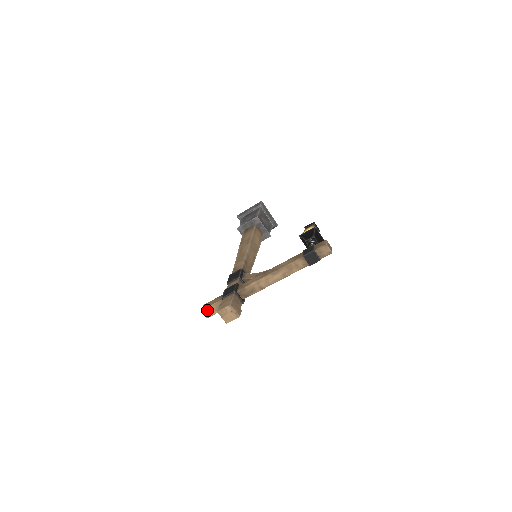
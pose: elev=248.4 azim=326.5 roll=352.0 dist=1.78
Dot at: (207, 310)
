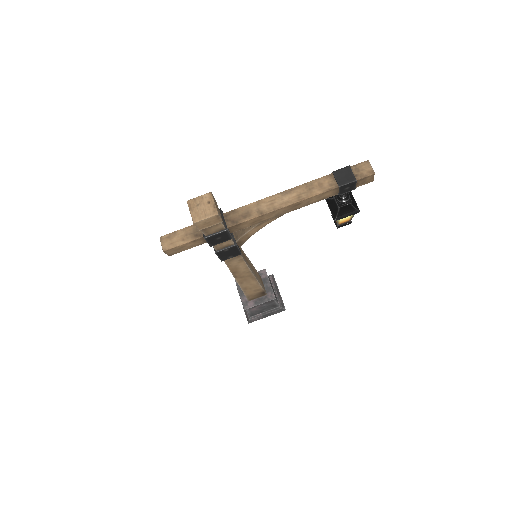
Dot at: (169, 237)
